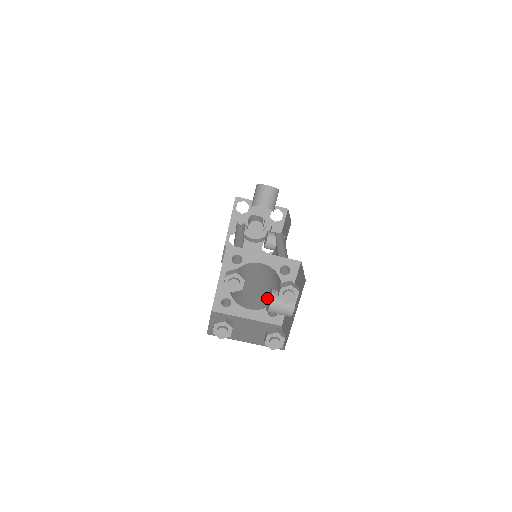
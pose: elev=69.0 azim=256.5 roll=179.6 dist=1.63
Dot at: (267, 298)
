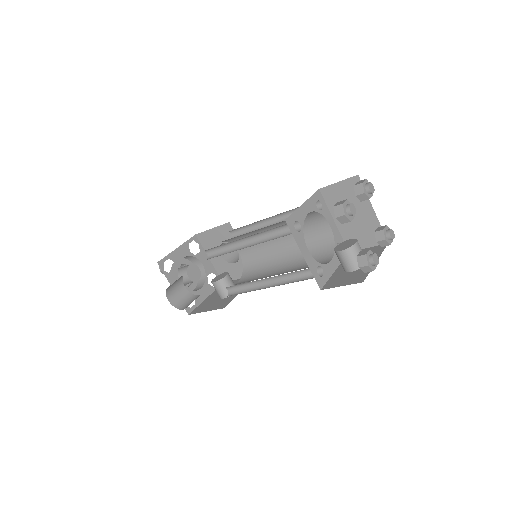
Dot at: occluded
